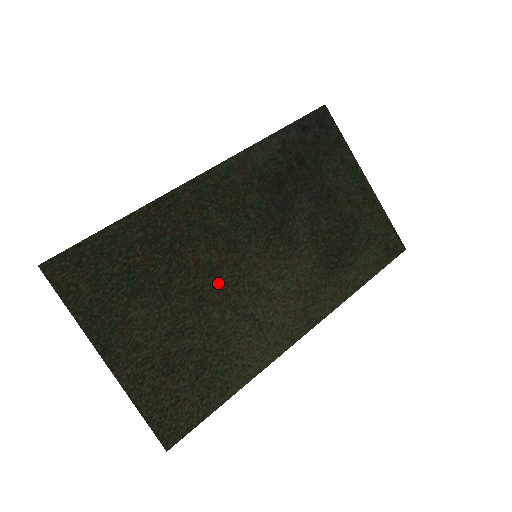
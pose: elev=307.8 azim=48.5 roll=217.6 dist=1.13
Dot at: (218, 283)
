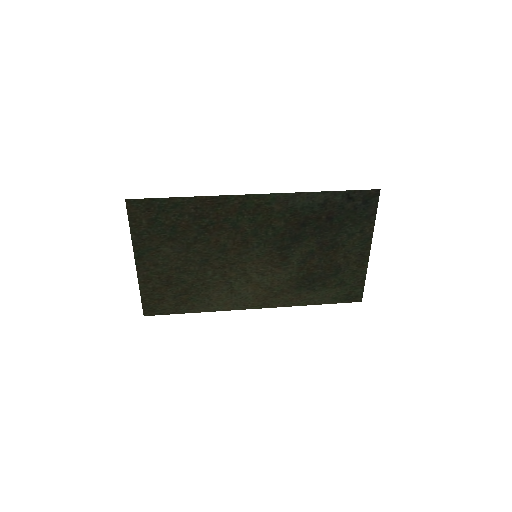
Dot at: (222, 258)
